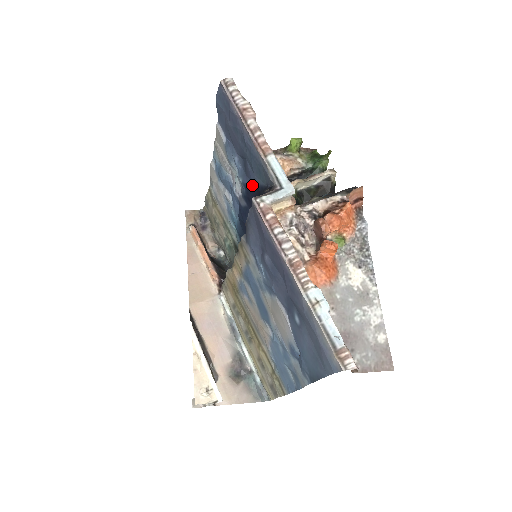
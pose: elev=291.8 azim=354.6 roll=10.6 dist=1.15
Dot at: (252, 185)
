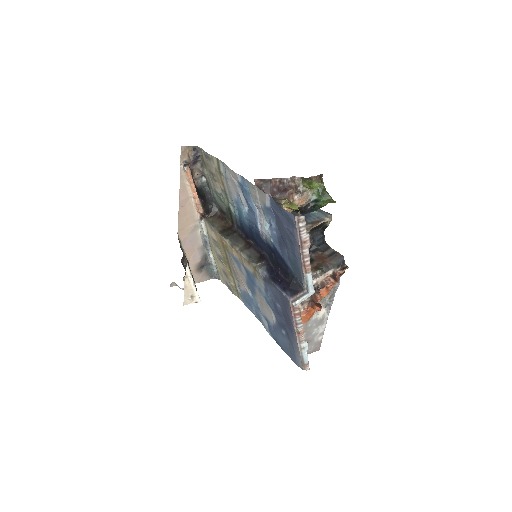
Dot at: (282, 258)
